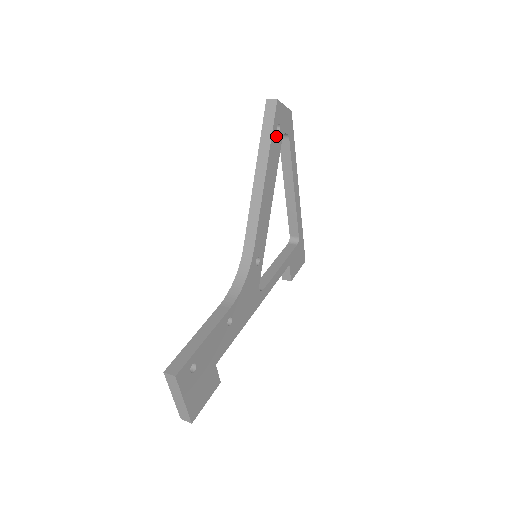
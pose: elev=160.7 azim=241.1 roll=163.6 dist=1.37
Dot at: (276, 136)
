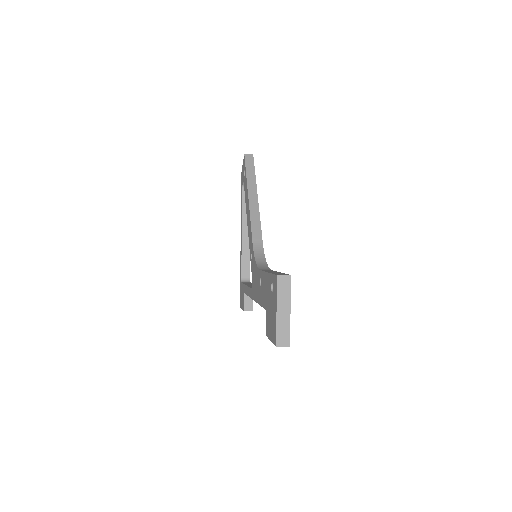
Dot at: occluded
